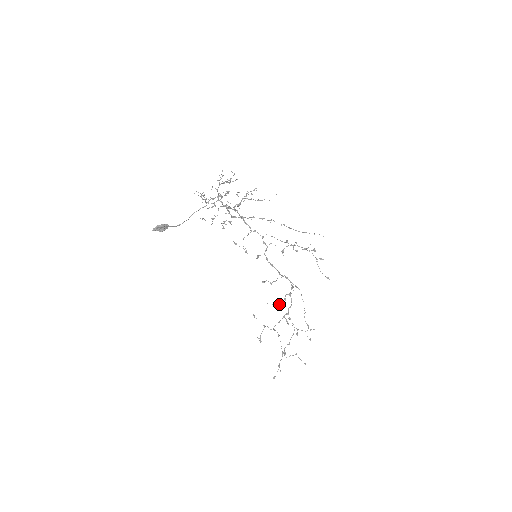
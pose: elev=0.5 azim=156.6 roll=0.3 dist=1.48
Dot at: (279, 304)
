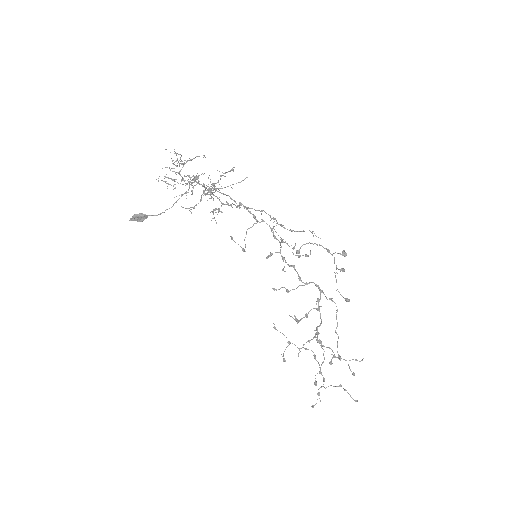
Dot at: (300, 320)
